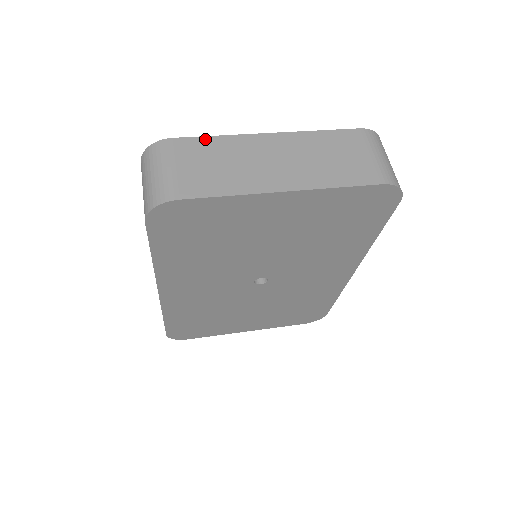
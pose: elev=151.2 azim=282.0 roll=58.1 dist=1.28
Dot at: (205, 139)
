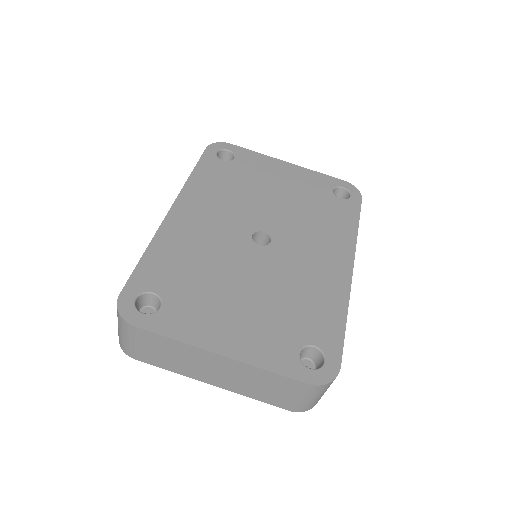
Dot at: (163, 338)
